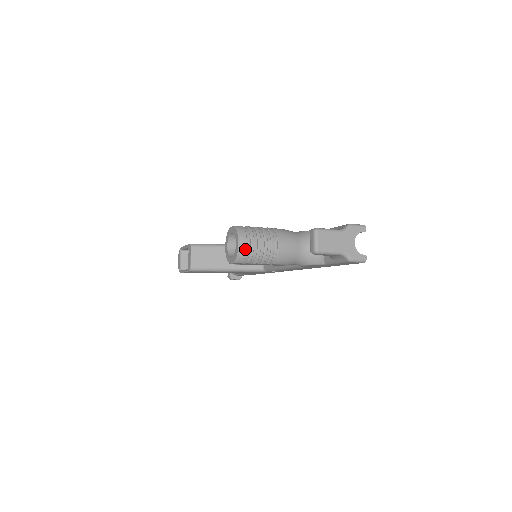
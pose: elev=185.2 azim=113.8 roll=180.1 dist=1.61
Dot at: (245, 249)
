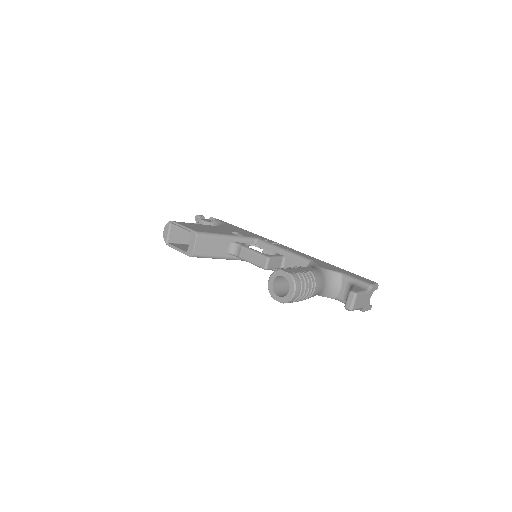
Dot at: (296, 297)
